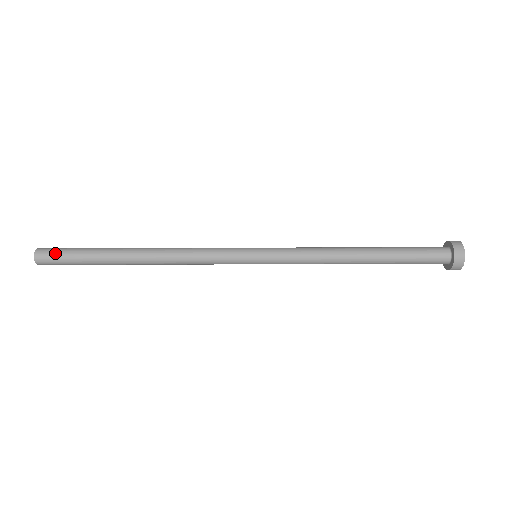
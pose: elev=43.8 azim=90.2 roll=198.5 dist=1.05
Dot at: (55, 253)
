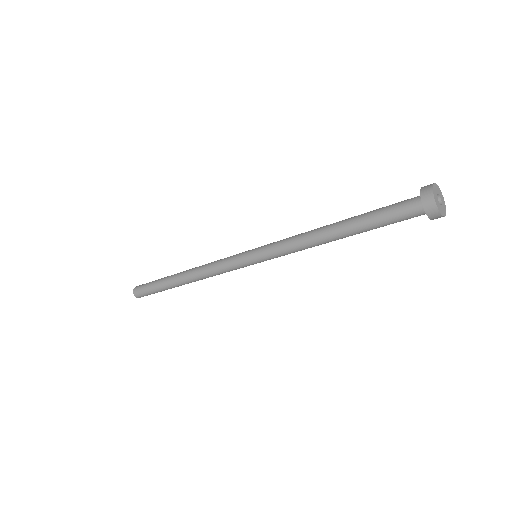
Dot at: (143, 293)
